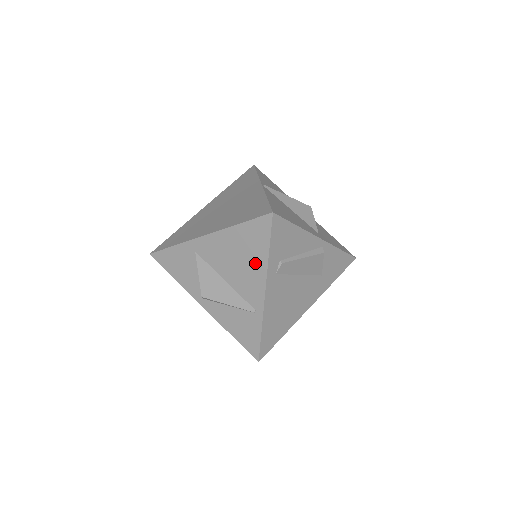
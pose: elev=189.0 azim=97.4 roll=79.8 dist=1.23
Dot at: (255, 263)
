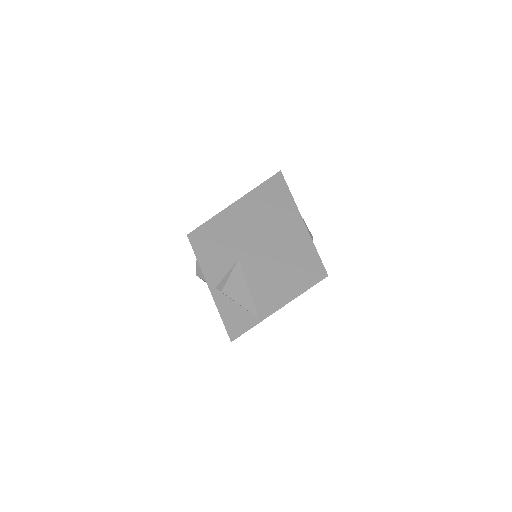
Dot at: (286, 293)
